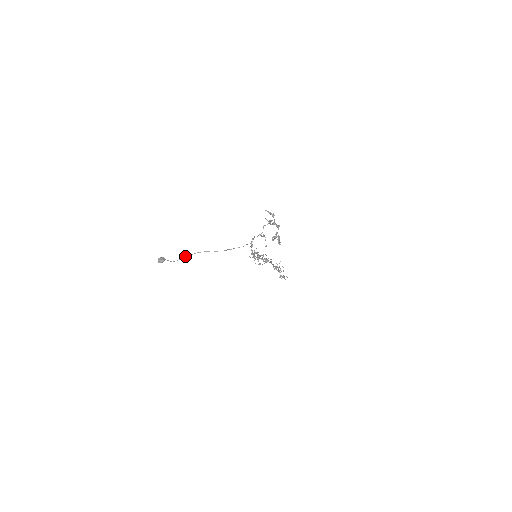
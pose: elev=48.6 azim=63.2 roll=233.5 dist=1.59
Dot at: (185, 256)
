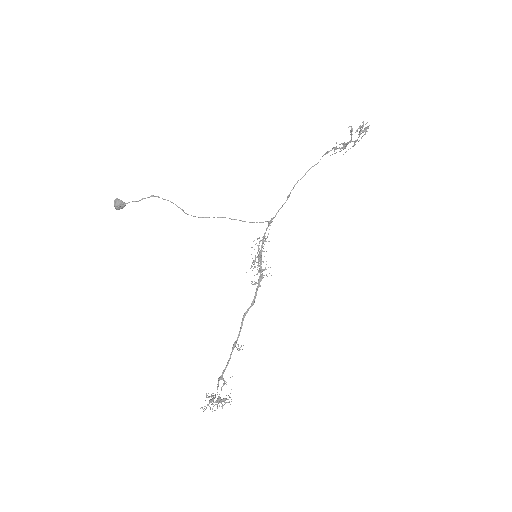
Dot at: (170, 201)
